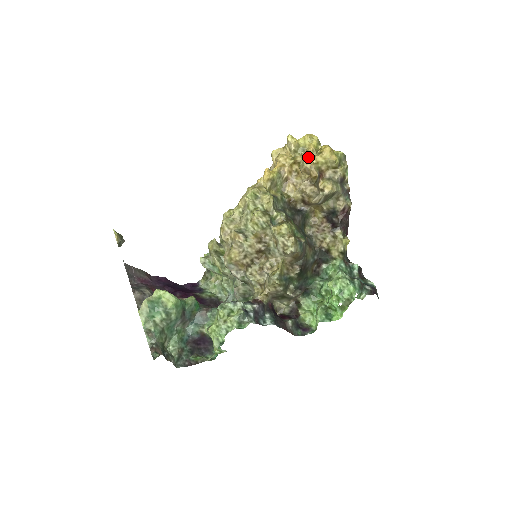
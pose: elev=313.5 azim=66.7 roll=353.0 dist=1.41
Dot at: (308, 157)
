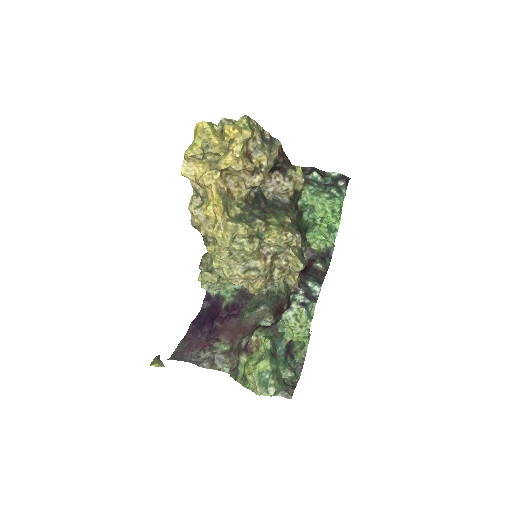
Dot at: (230, 158)
